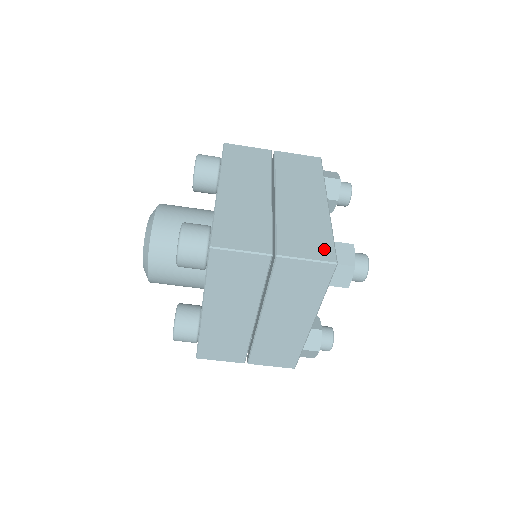
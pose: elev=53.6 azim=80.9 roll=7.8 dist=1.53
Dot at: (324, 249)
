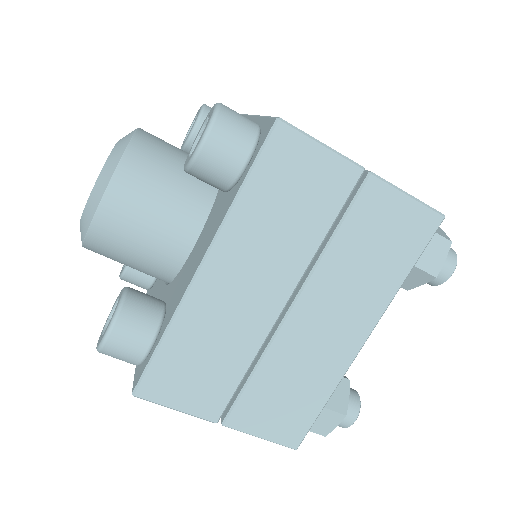
Dot at: occluded
